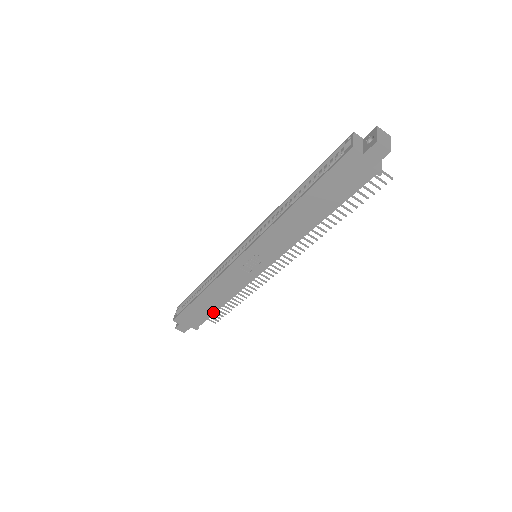
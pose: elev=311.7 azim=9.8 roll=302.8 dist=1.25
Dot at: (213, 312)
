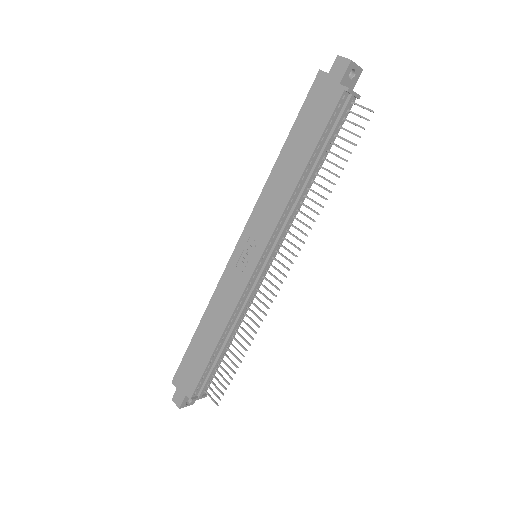
Dot at: (209, 357)
